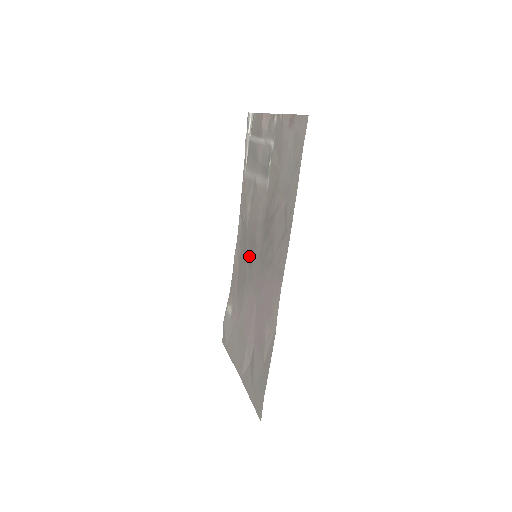
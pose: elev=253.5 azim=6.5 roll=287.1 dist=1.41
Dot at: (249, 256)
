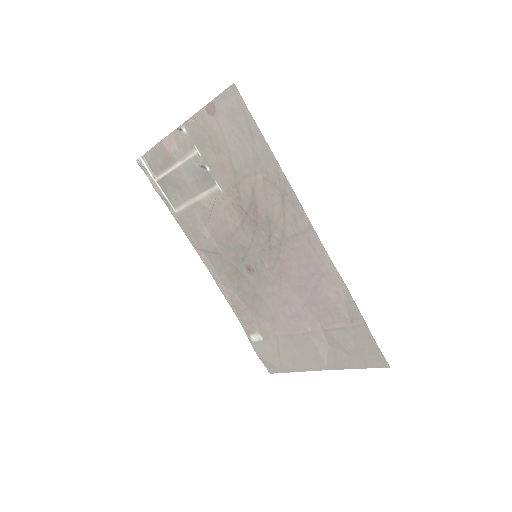
Dot at: (245, 267)
